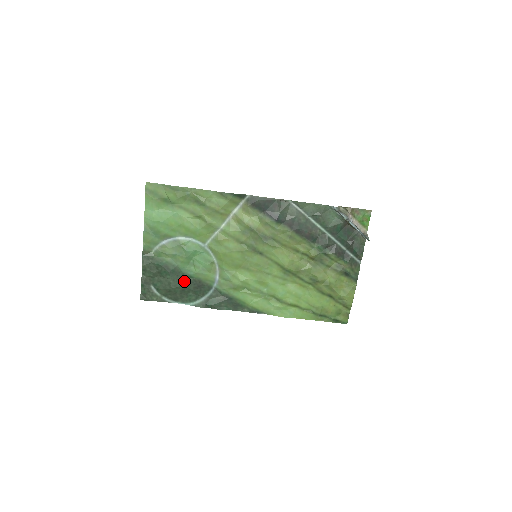
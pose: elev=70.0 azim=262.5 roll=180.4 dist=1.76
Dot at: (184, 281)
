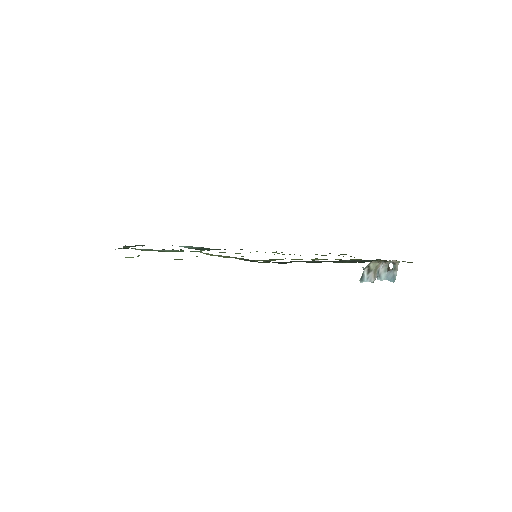
Dot at: occluded
